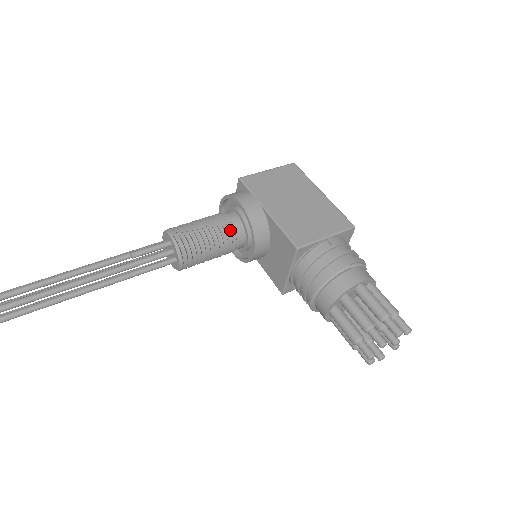
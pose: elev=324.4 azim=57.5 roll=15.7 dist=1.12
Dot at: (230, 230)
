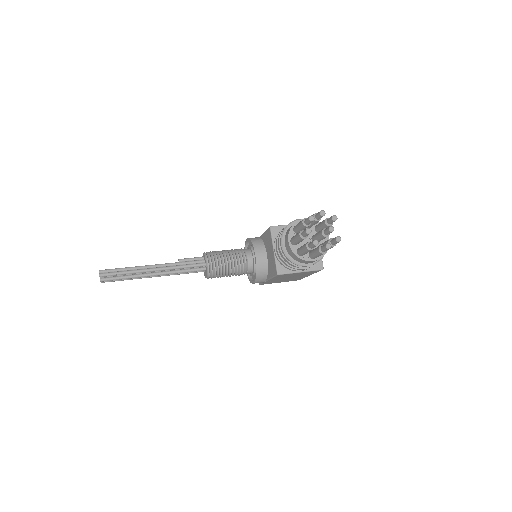
Dot at: (241, 251)
